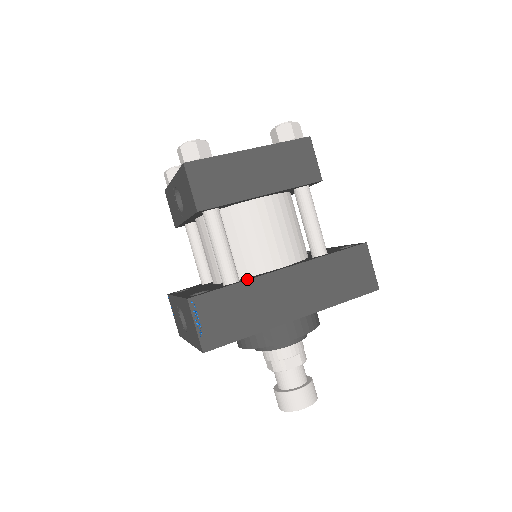
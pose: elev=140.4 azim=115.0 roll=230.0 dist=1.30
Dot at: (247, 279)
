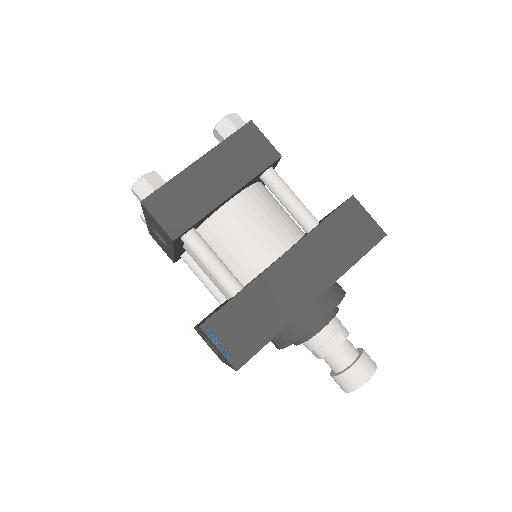
Dot at: (249, 283)
